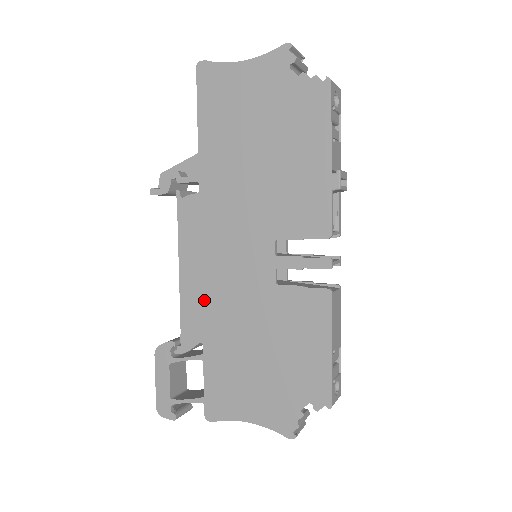
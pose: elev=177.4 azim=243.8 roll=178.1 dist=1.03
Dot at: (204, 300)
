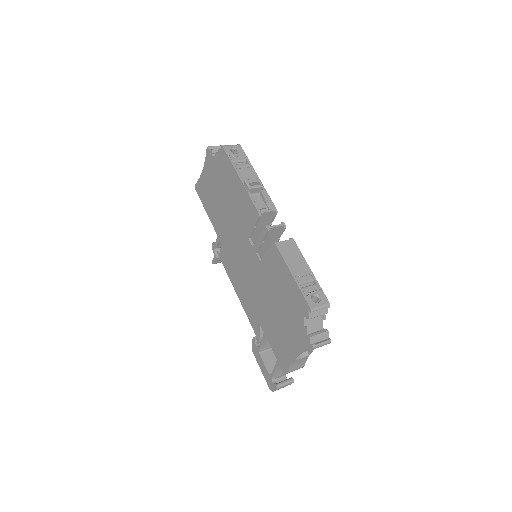
Dot at: (249, 300)
